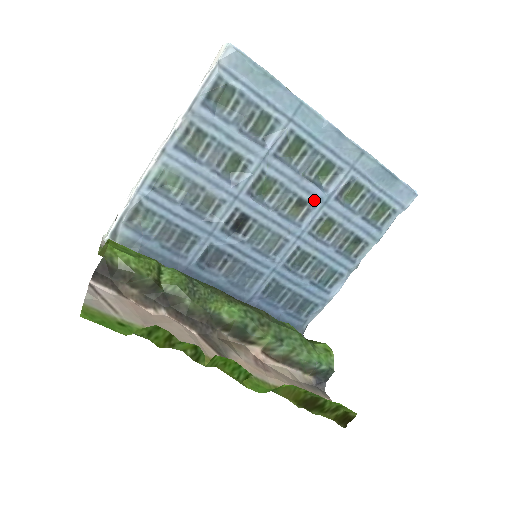
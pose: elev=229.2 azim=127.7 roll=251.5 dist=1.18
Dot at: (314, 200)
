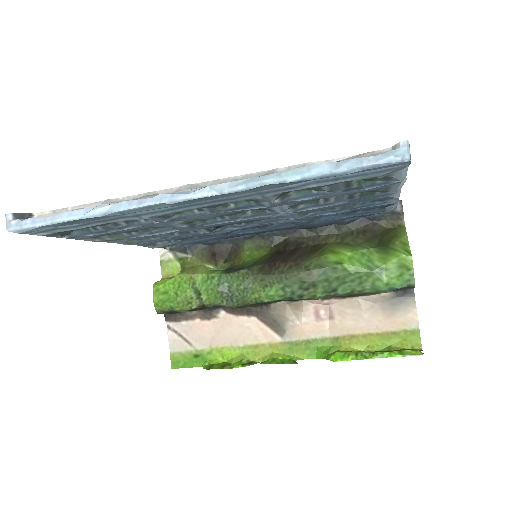
Dot at: (261, 208)
